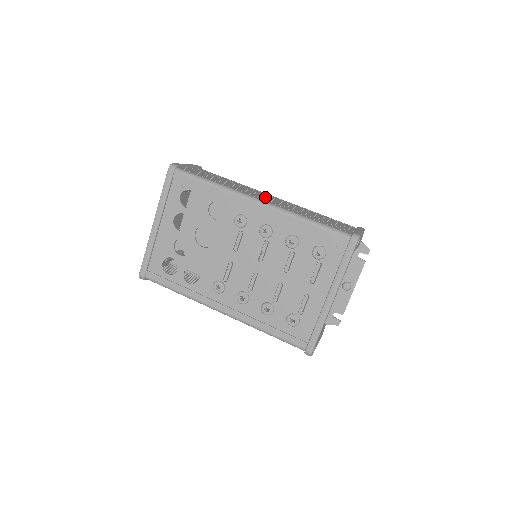
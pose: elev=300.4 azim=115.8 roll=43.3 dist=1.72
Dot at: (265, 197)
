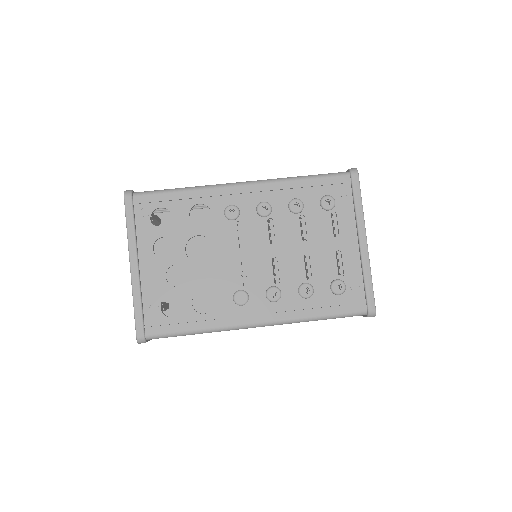
Dot at: occluded
